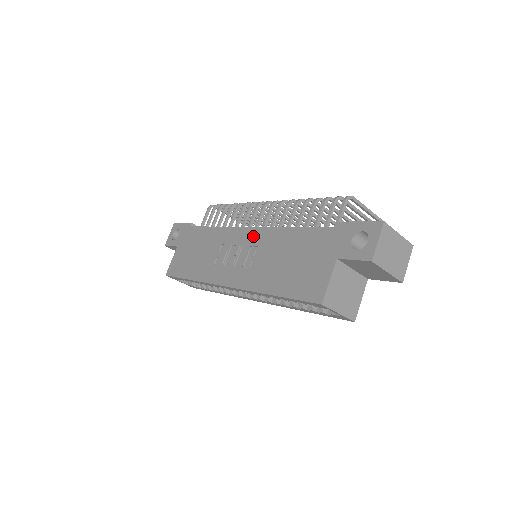
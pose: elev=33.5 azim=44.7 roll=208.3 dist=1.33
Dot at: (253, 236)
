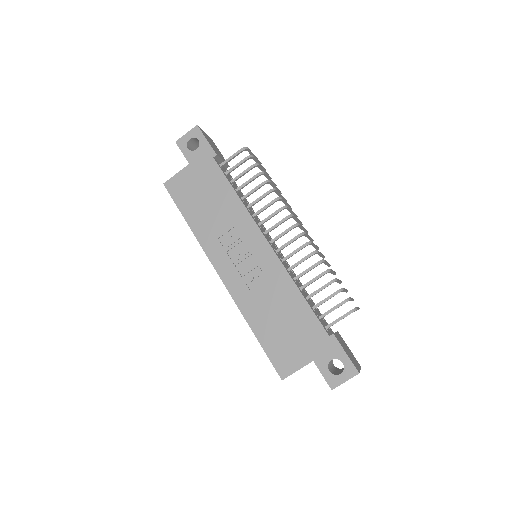
Dot at: (267, 258)
